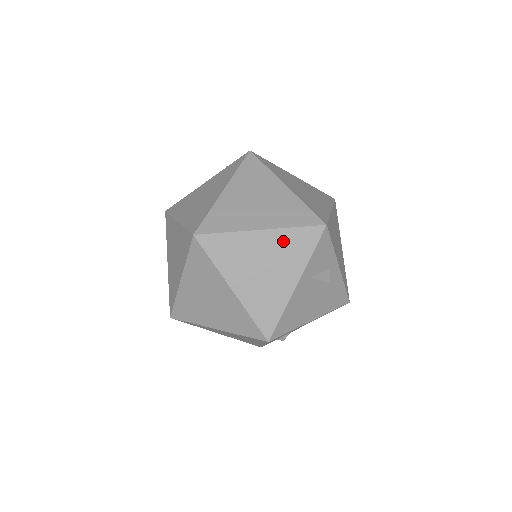
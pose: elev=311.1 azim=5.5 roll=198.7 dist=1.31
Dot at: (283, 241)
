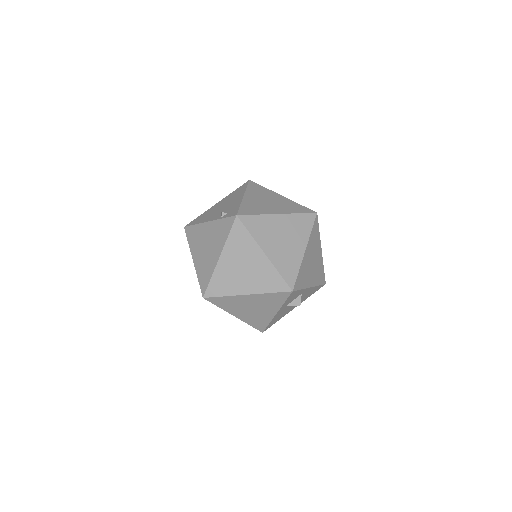
Dot at: (263, 298)
